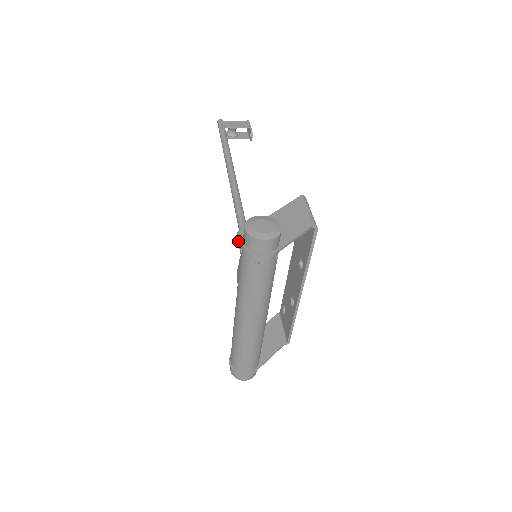
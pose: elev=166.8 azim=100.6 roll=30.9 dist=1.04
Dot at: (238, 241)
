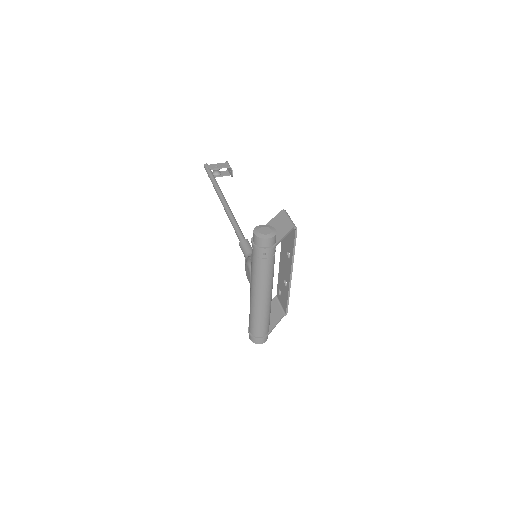
Dot at: (241, 248)
